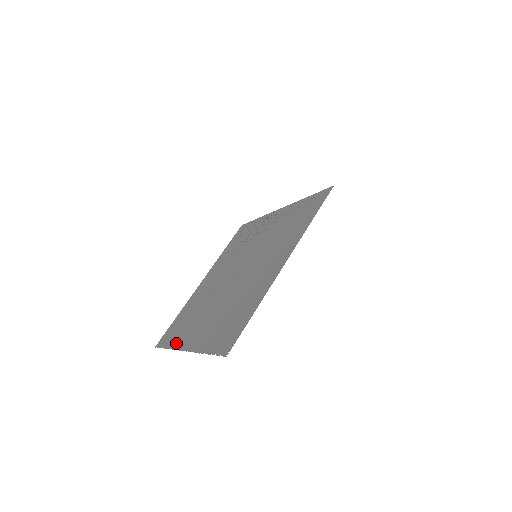
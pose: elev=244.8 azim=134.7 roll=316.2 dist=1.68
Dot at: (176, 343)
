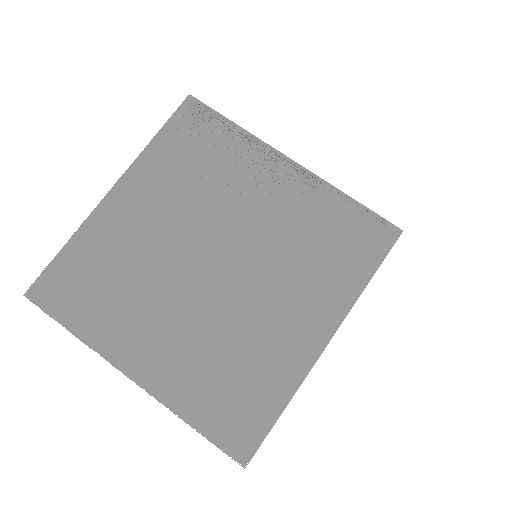
Dot at: (97, 338)
